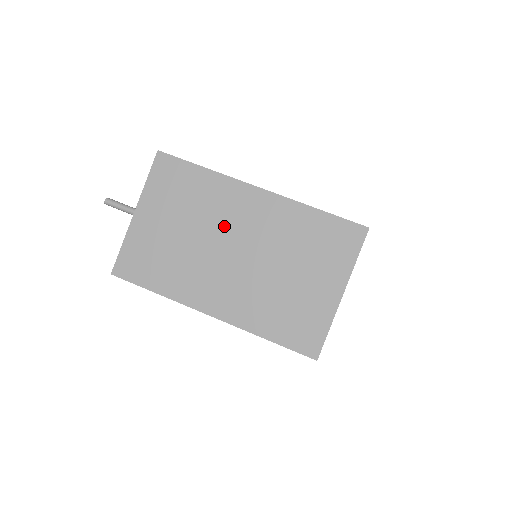
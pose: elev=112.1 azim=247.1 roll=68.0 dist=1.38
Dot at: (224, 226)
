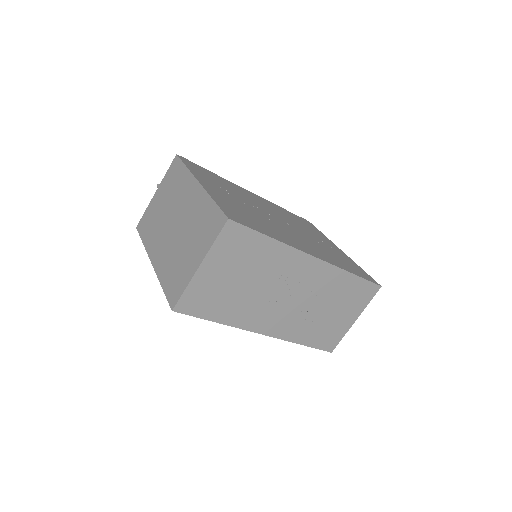
Dot at: (178, 206)
